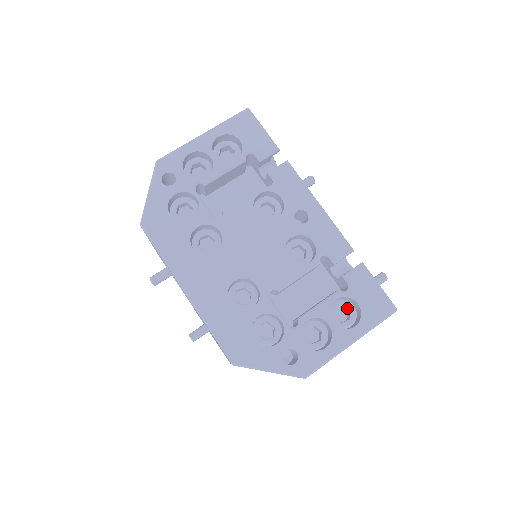
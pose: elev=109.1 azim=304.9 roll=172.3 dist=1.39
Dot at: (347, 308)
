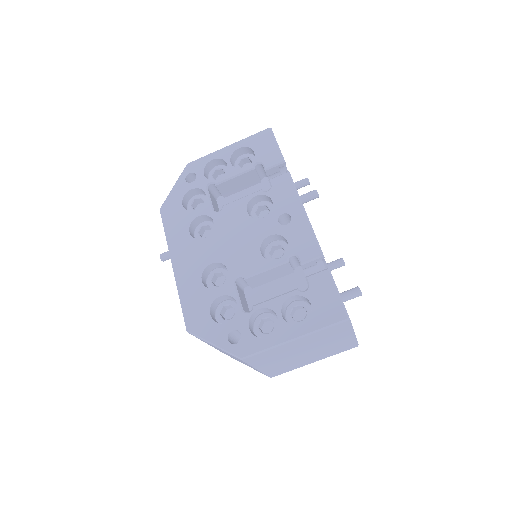
Dot at: (305, 309)
